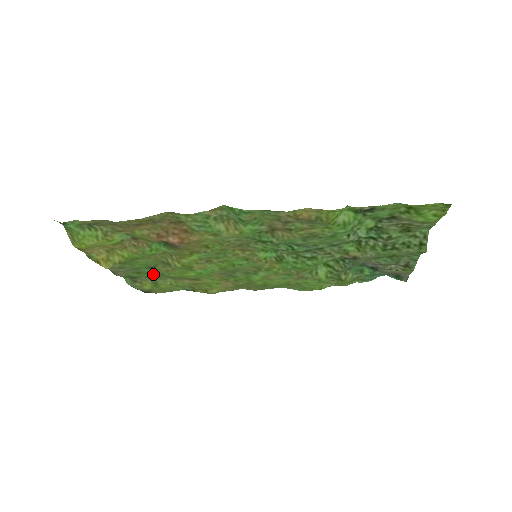
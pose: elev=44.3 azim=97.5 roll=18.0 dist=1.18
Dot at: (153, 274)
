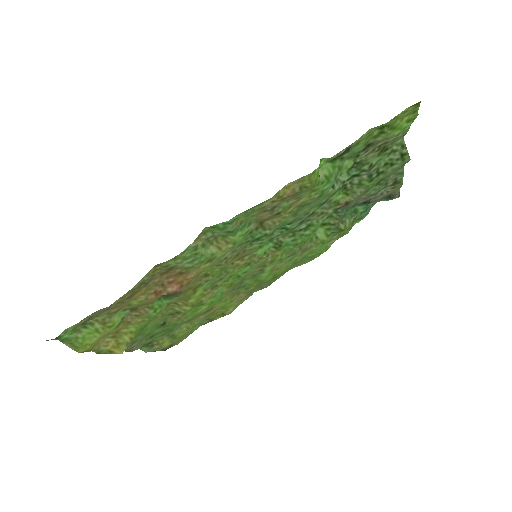
Dot at: (166, 330)
